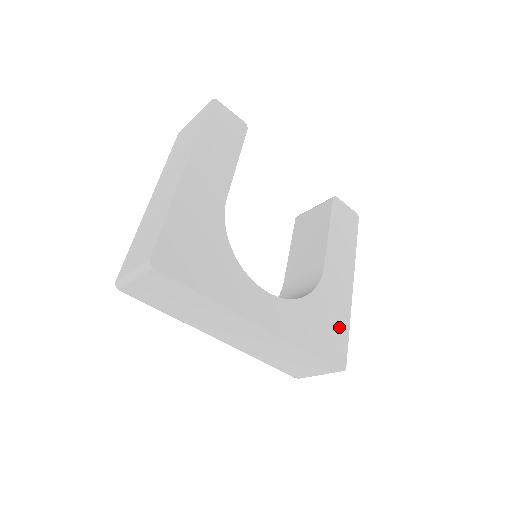
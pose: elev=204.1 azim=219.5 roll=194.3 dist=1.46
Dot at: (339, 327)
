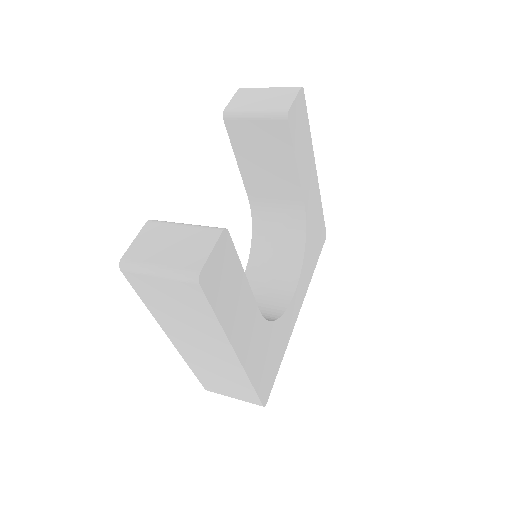
Dot at: (319, 220)
